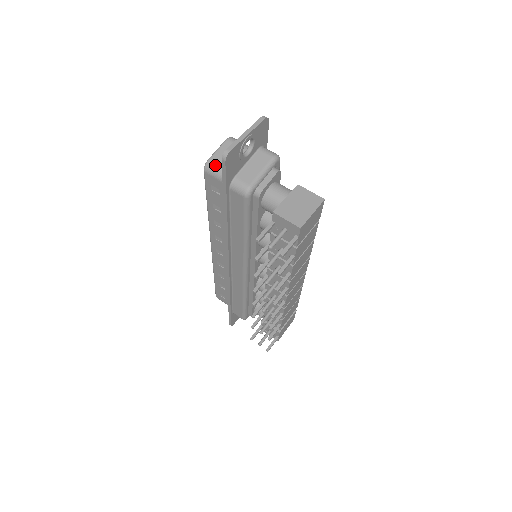
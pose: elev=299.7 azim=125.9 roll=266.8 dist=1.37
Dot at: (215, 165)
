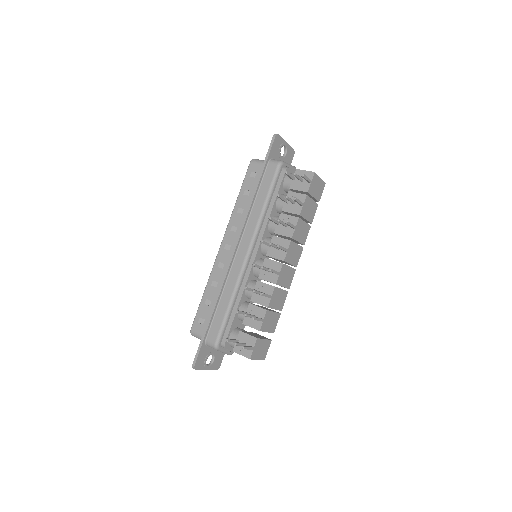
Dot at: occluded
